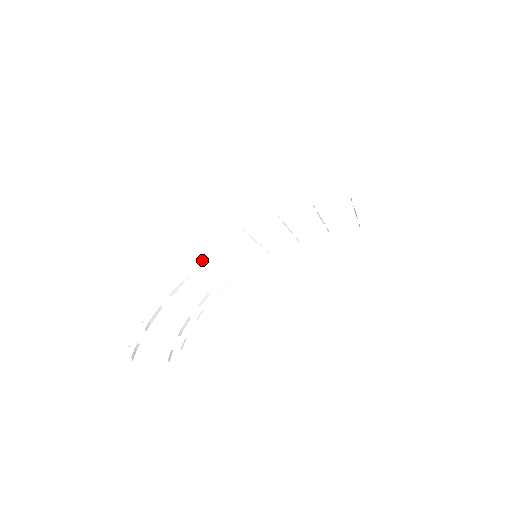
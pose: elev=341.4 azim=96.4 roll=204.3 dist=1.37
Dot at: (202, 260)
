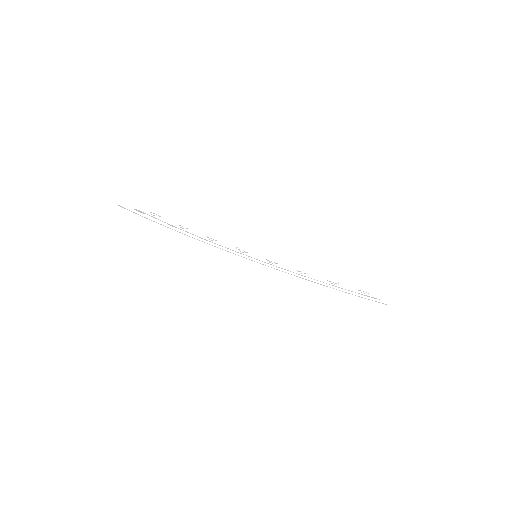
Dot at: occluded
